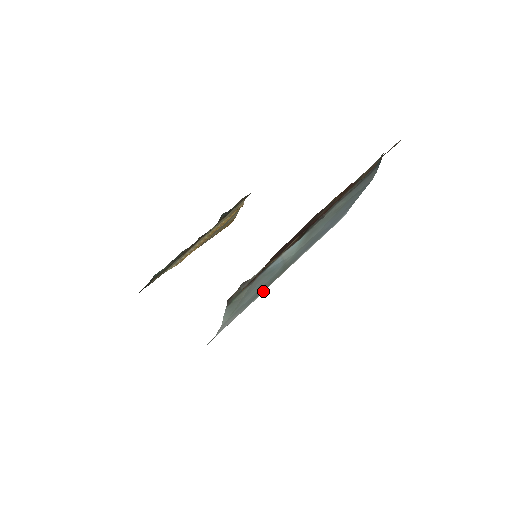
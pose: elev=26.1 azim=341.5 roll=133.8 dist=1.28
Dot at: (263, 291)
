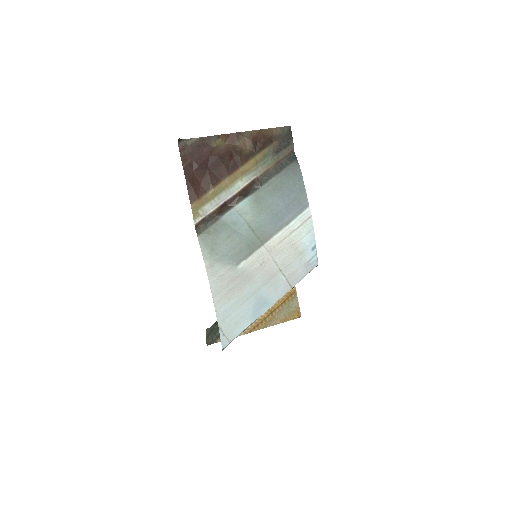
Dot at: (248, 258)
